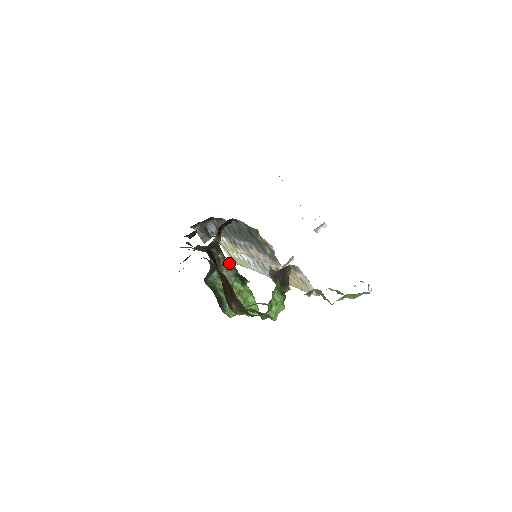
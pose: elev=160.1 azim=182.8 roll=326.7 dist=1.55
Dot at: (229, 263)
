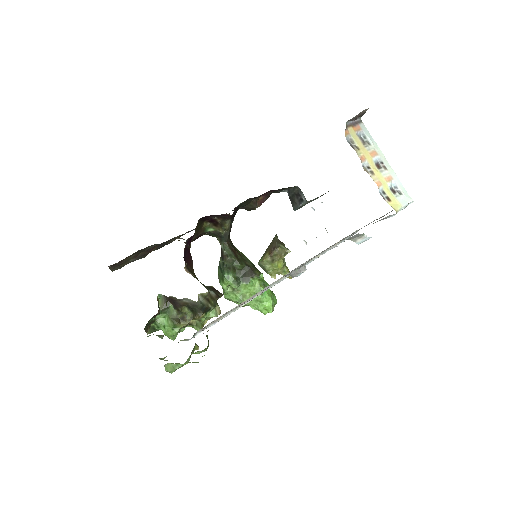
Dot at: (225, 256)
